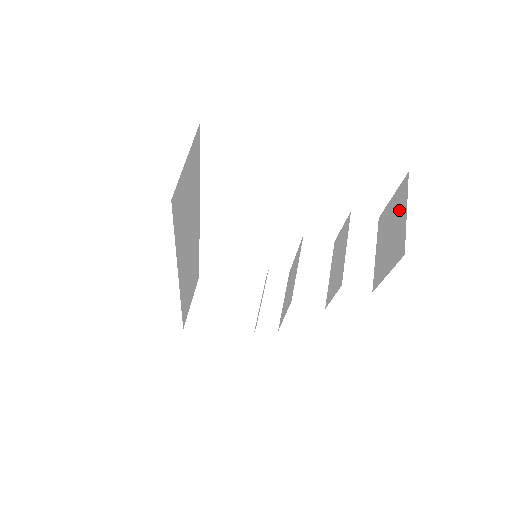
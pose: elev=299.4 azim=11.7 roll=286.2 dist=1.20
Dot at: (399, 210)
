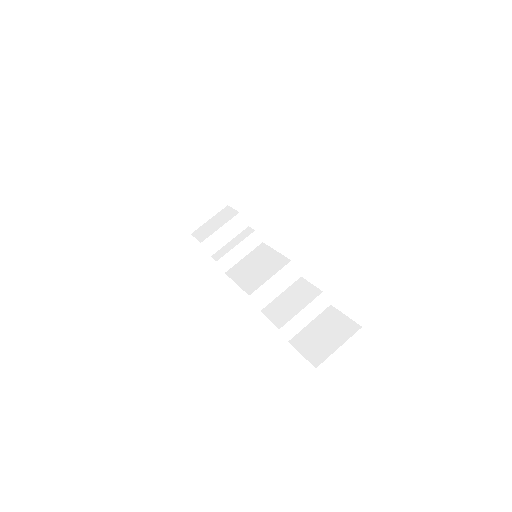
Dot at: (339, 335)
